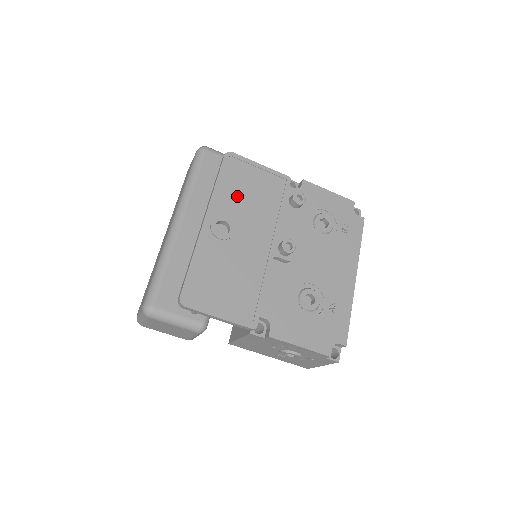
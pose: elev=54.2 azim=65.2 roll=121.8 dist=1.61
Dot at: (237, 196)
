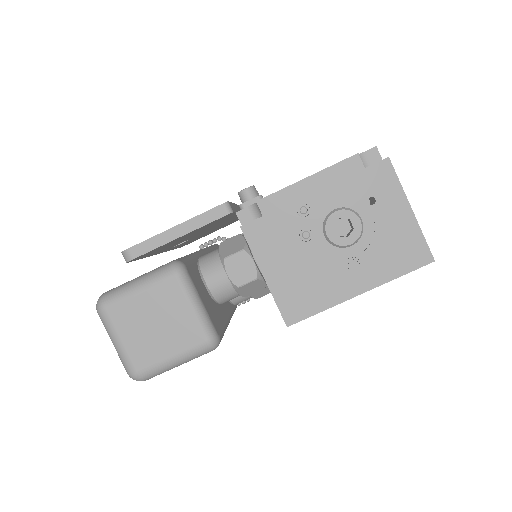
Dot at: occluded
